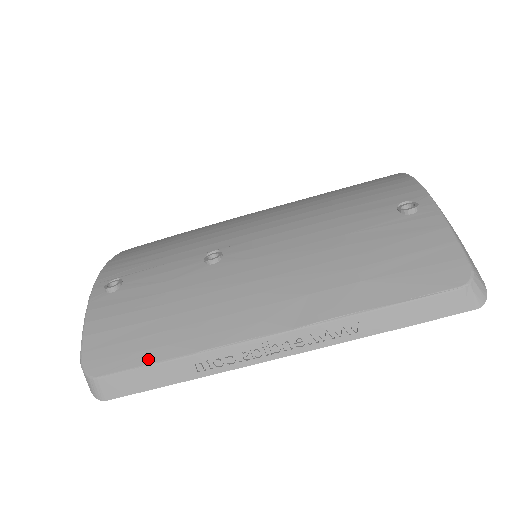
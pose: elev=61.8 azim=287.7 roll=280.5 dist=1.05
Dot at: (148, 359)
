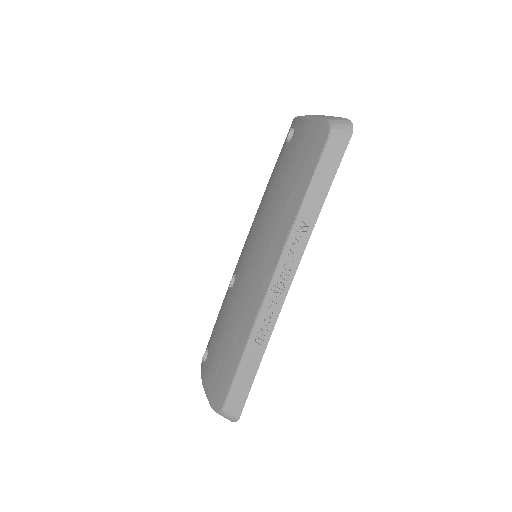
Dot at: (234, 367)
